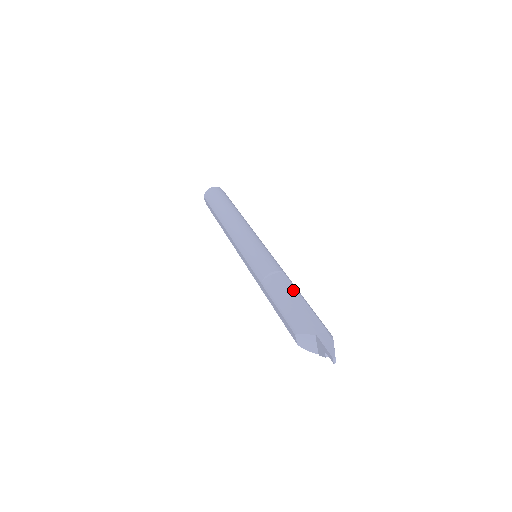
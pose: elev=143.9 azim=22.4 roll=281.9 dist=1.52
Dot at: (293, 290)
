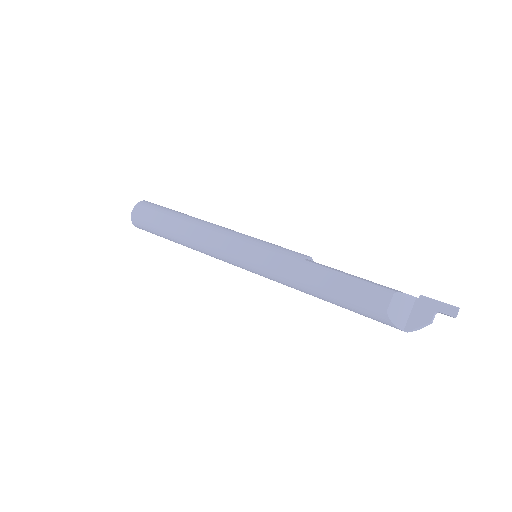
Dot at: occluded
